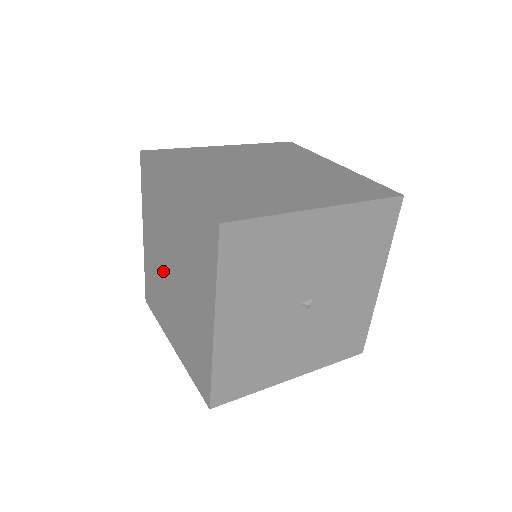
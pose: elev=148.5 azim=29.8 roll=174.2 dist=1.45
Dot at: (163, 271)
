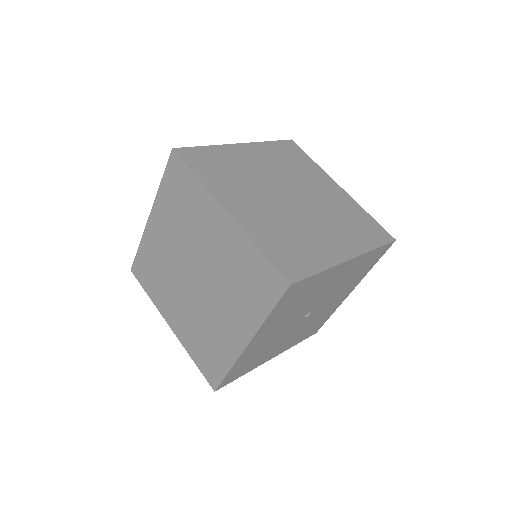
Dot at: (177, 266)
